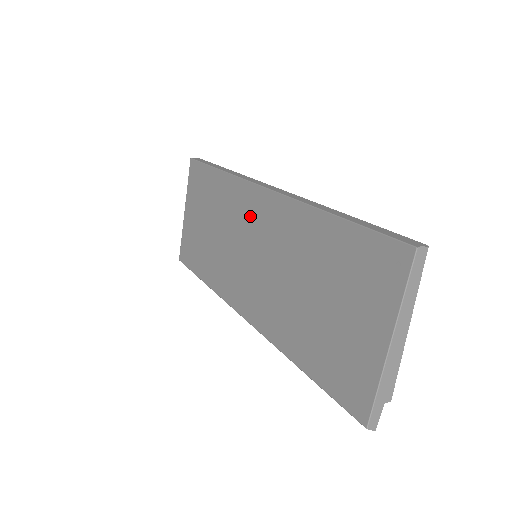
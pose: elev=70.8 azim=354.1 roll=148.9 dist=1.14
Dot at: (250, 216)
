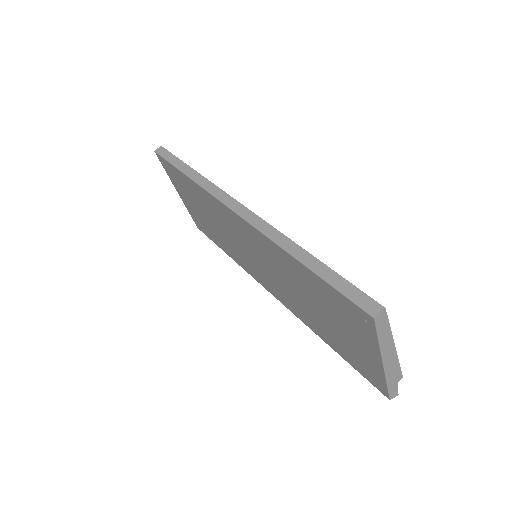
Dot at: (234, 227)
